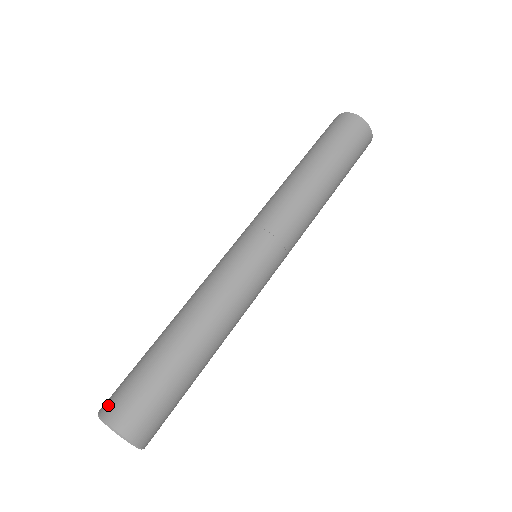
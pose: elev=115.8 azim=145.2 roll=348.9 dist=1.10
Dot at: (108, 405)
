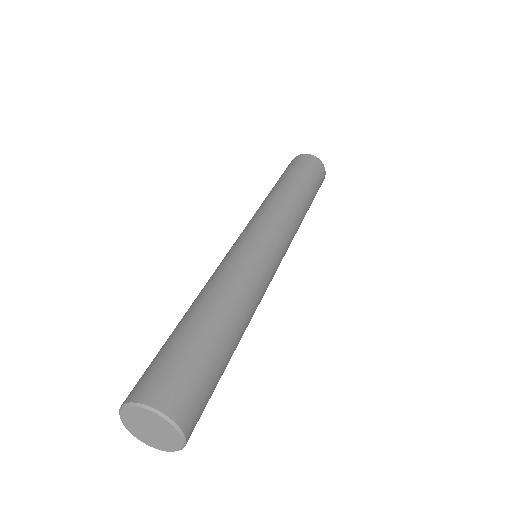
Dot at: occluded
